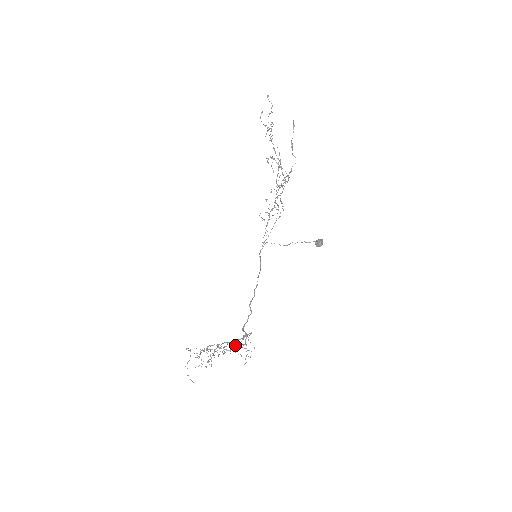
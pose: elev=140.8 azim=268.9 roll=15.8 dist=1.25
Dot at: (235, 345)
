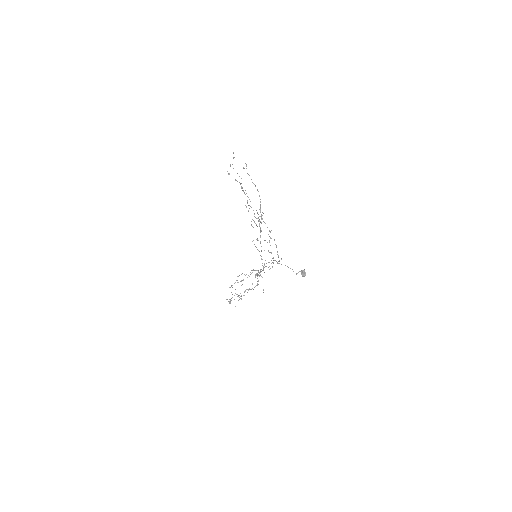
Dot at: occluded
